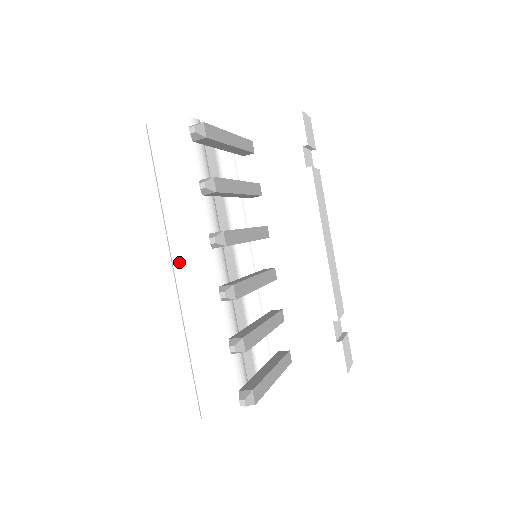
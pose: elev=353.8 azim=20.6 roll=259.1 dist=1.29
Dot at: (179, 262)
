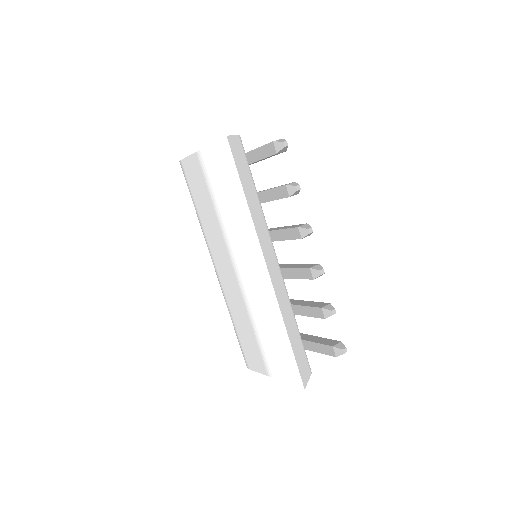
Dot at: (266, 258)
